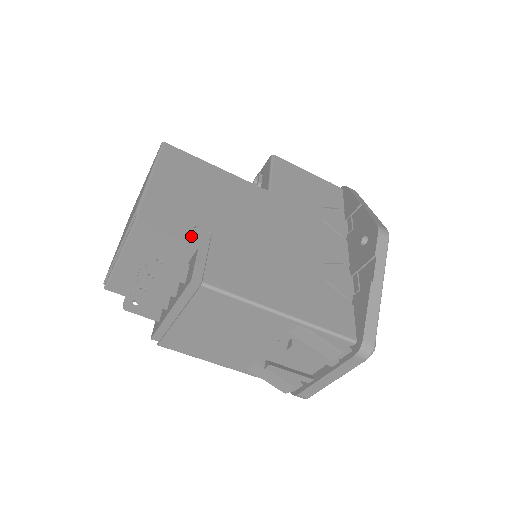
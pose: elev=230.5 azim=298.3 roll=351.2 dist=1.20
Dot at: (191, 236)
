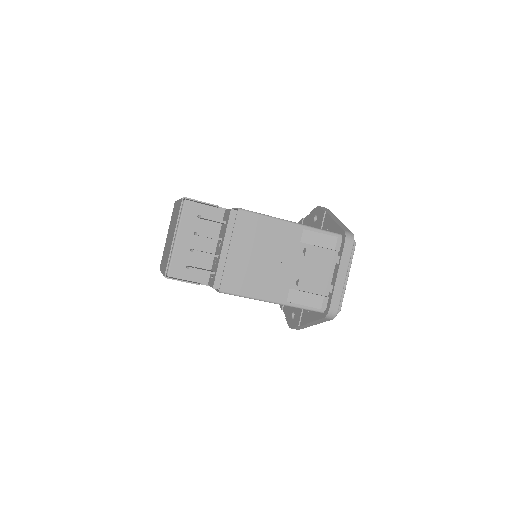
Dot at: occluded
